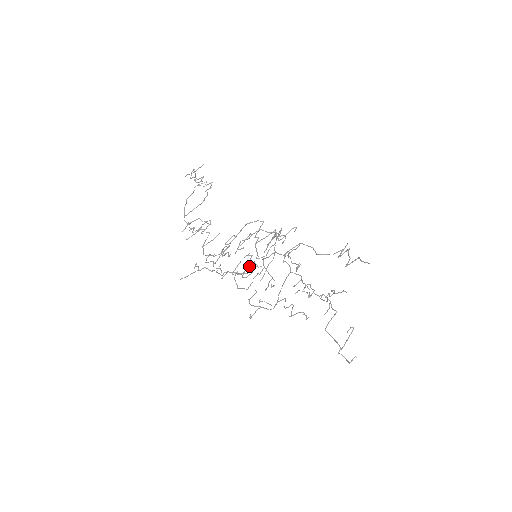
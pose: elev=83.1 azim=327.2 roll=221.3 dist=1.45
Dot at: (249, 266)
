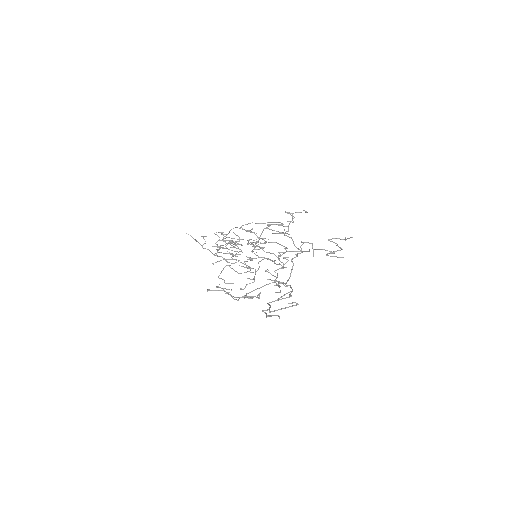
Dot at: occluded
